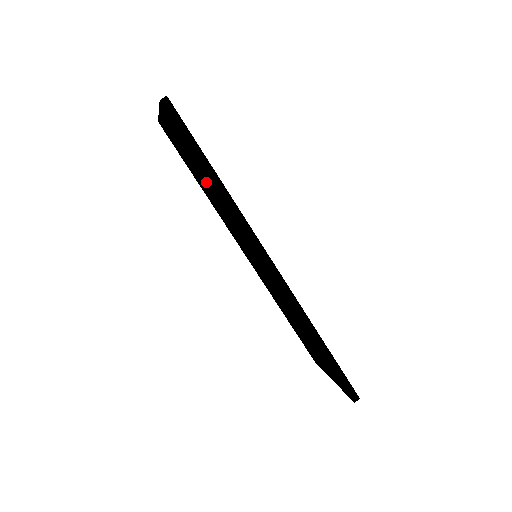
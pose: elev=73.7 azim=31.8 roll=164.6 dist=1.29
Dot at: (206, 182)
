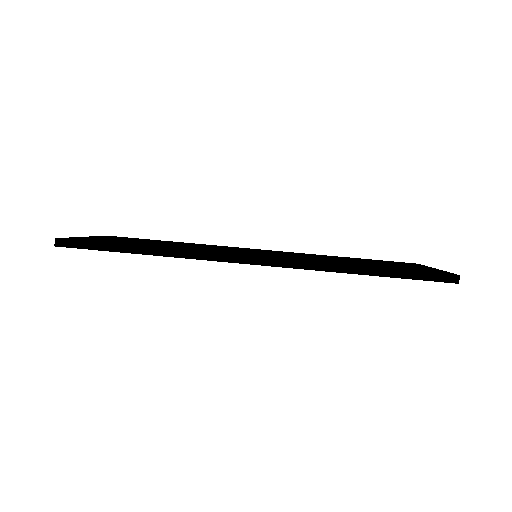
Dot at: occluded
